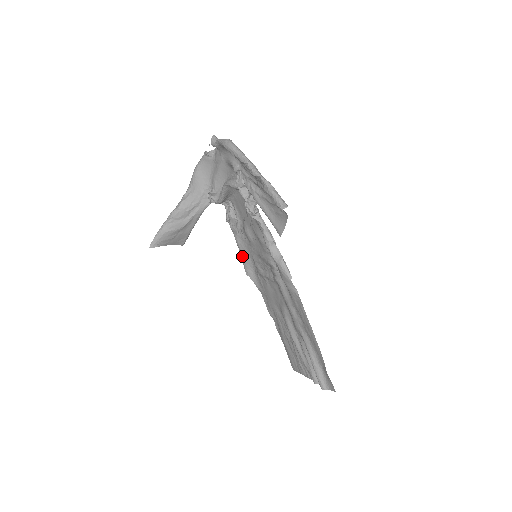
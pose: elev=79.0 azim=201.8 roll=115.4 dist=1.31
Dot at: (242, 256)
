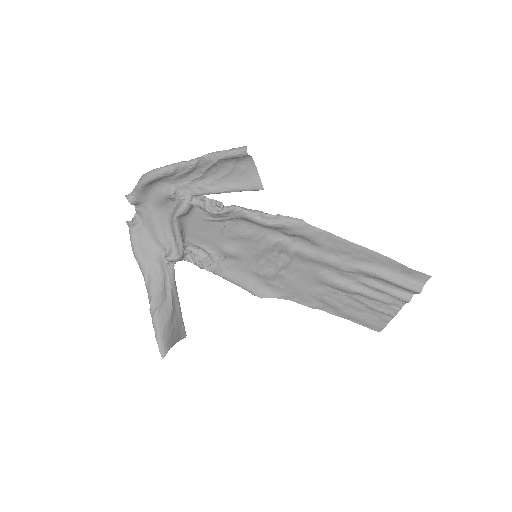
Dot at: (242, 286)
